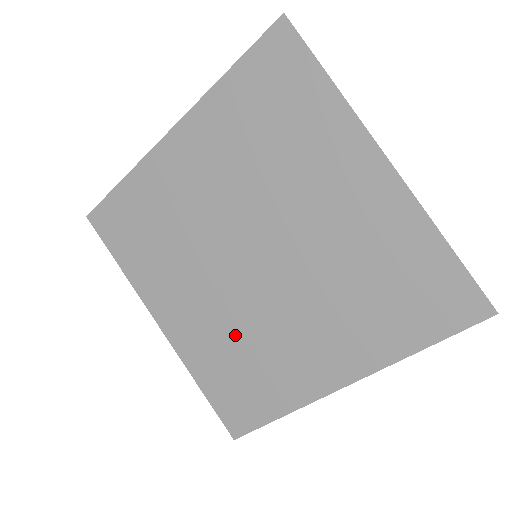
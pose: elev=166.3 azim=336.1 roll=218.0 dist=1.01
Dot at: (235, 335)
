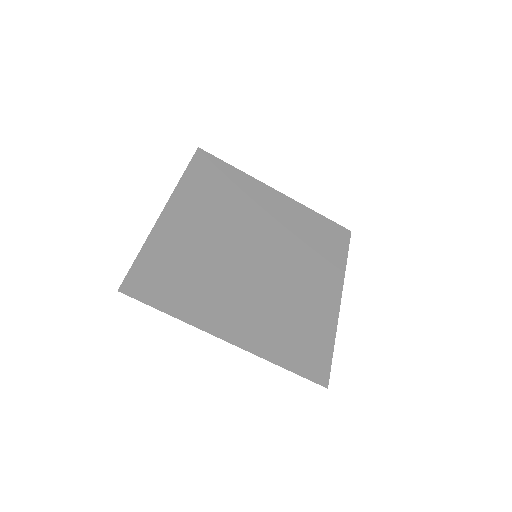
Dot at: (202, 261)
